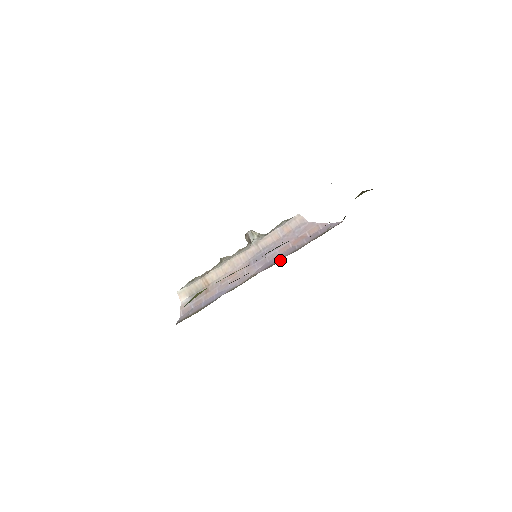
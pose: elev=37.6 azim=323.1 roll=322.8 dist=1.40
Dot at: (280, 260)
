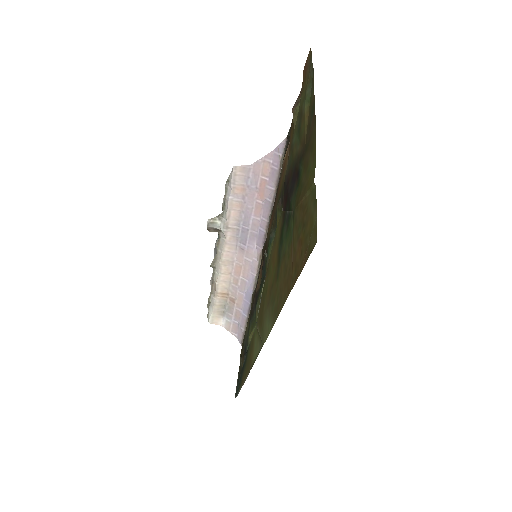
Dot at: (268, 225)
